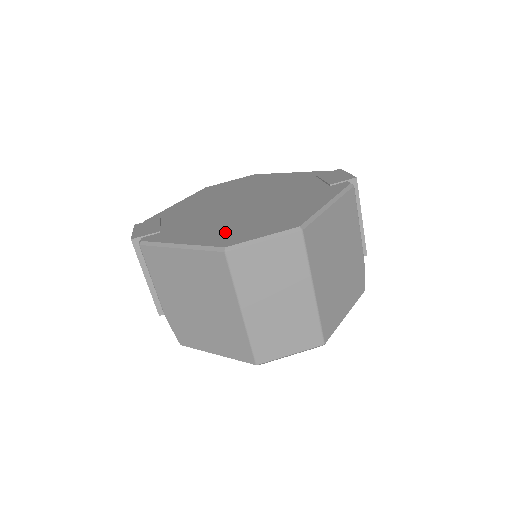
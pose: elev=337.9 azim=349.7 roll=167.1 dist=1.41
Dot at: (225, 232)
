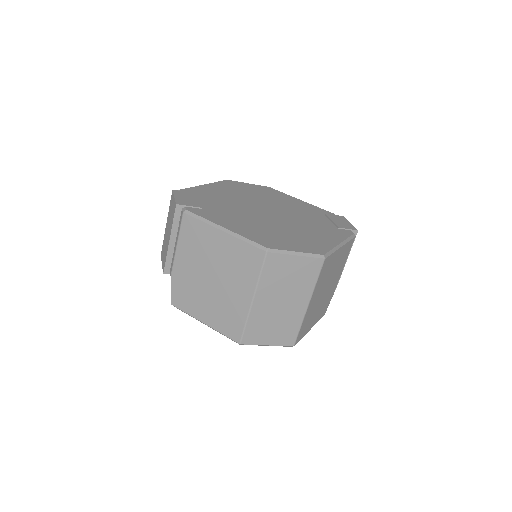
Dot at: (263, 234)
